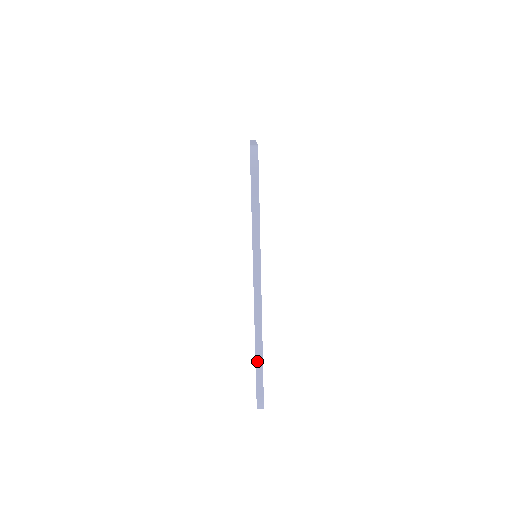
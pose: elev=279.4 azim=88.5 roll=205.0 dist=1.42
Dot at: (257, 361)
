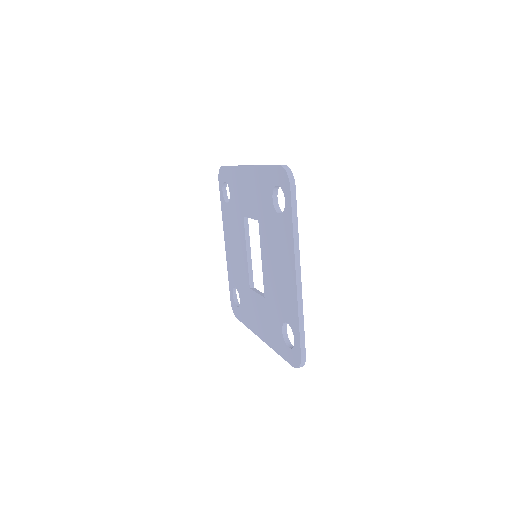
Dot at: (300, 327)
